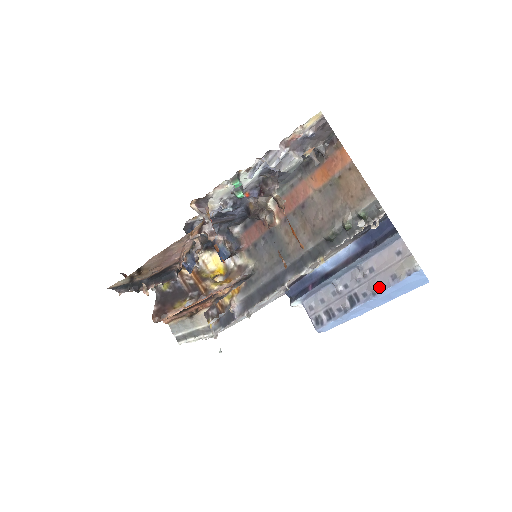
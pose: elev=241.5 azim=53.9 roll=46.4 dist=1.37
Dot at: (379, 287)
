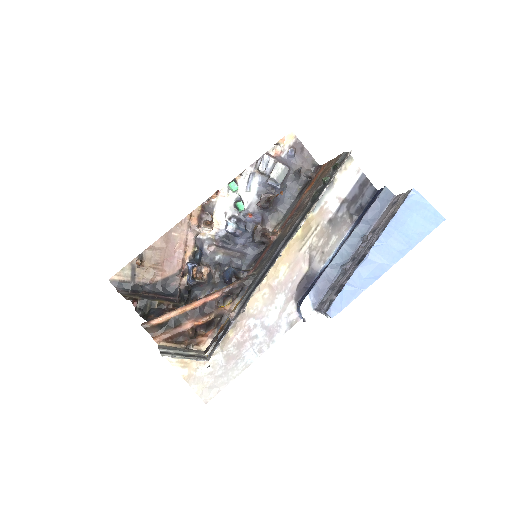
Dot at: occluded
